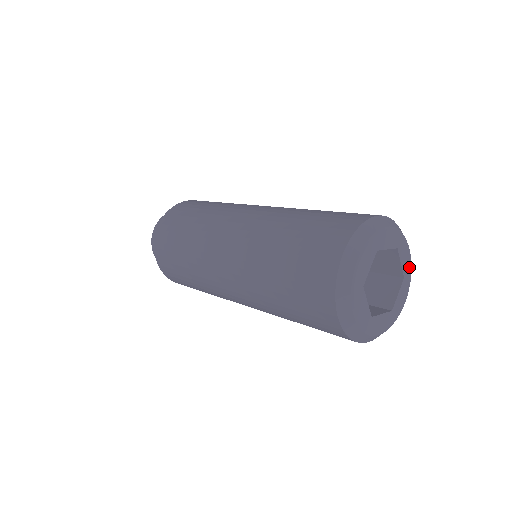
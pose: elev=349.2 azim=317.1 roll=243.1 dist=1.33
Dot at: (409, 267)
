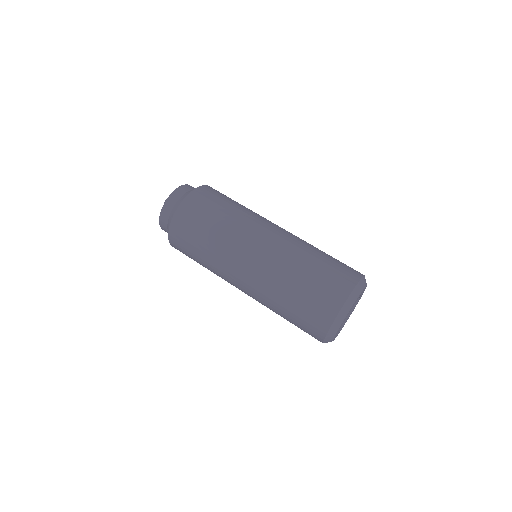
Dot at: occluded
